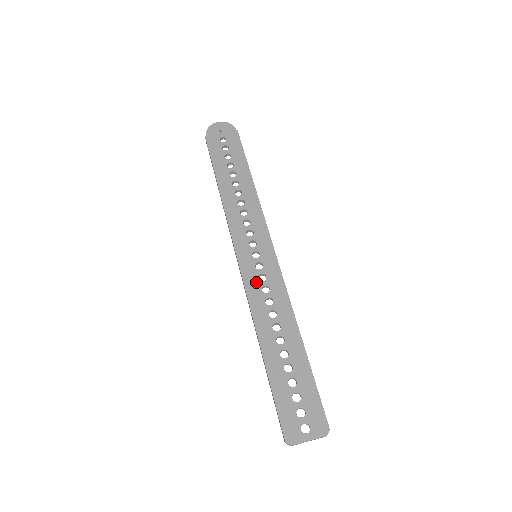
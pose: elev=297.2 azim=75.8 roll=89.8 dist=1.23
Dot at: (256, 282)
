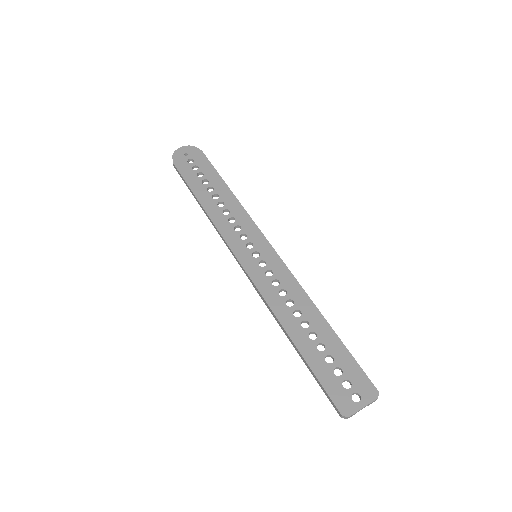
Dot at: (264, 279)
